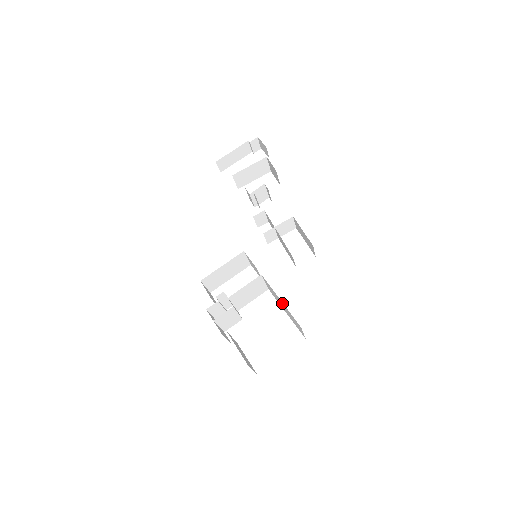
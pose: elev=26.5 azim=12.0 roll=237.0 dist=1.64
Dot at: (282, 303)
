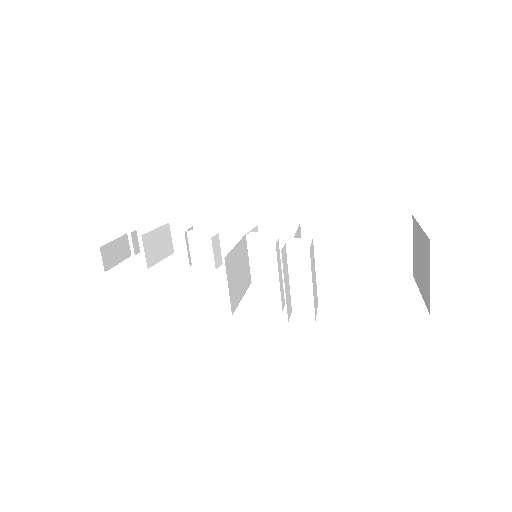
Dot at: (357, 226)
